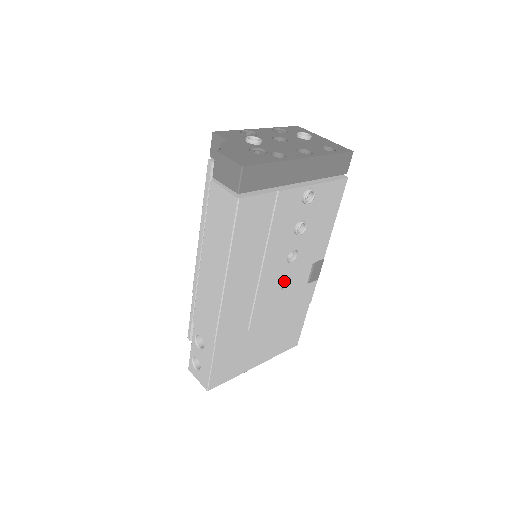
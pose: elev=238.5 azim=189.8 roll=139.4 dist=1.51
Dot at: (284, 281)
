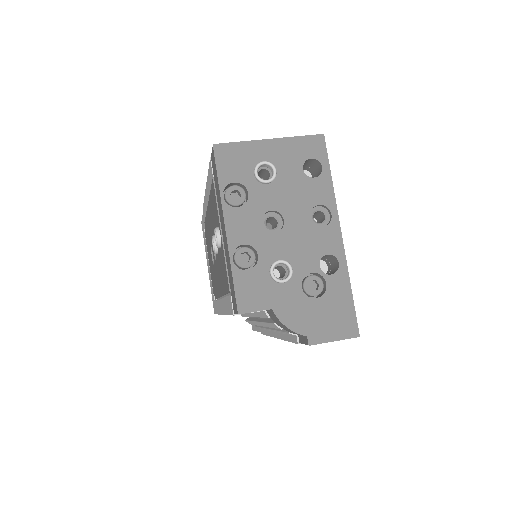
Dot at: occluded
